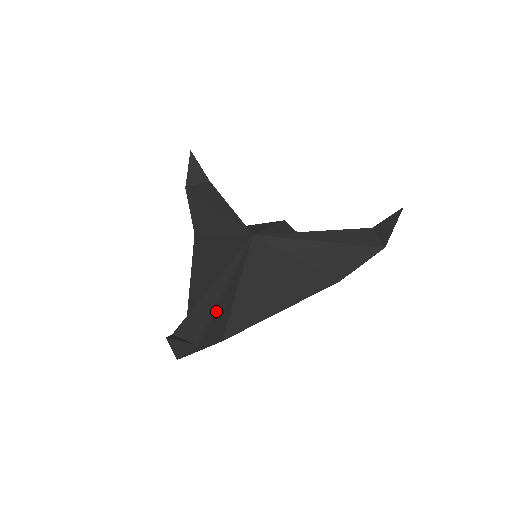
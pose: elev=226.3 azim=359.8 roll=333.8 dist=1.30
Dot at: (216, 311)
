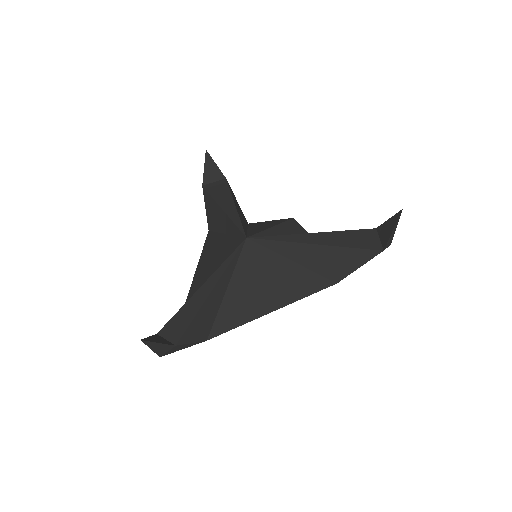
Dot at: (199, 313)
